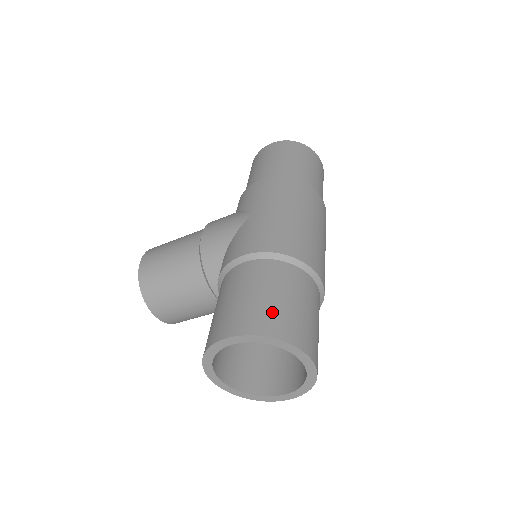
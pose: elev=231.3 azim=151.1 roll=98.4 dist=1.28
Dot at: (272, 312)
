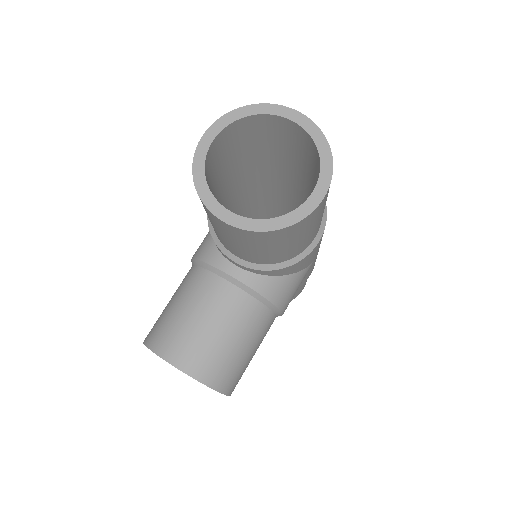
Dot at: occluded
